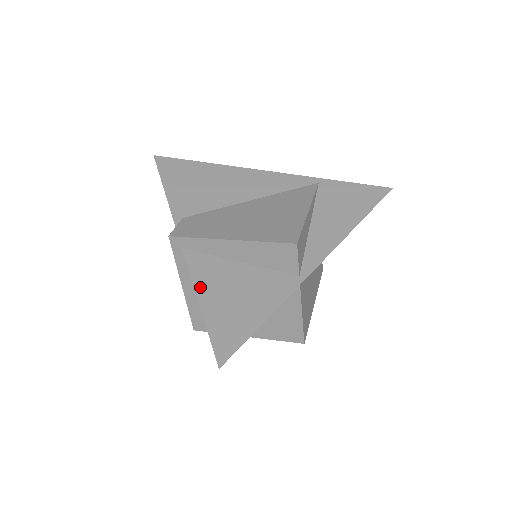
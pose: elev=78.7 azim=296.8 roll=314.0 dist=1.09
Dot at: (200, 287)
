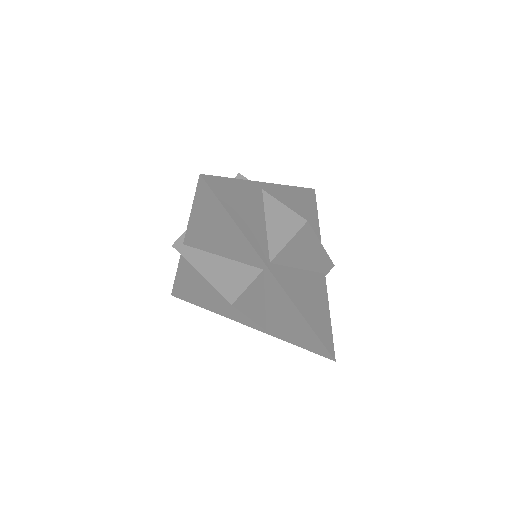
Dot at: (192, 219)
